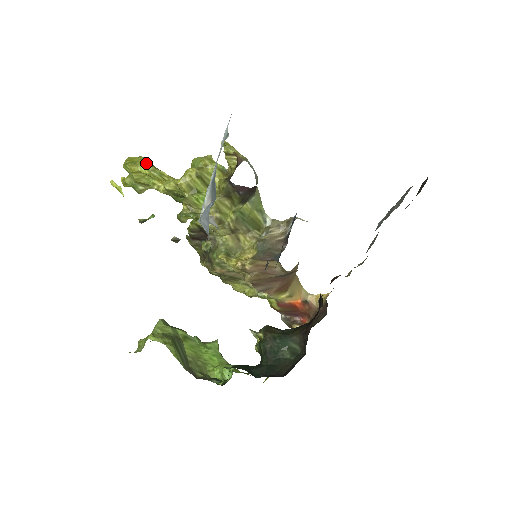
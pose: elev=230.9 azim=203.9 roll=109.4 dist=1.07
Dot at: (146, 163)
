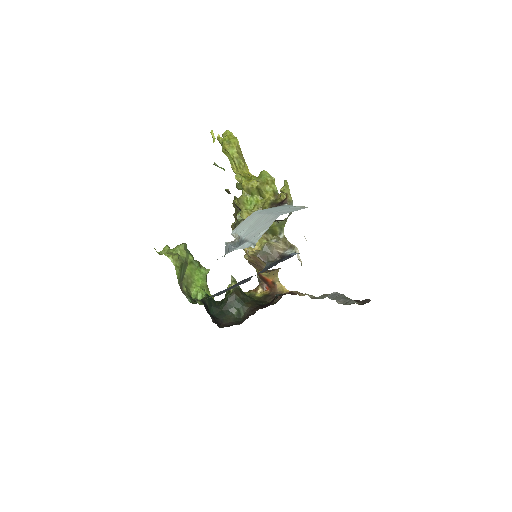
Dot at: (235, 150)
